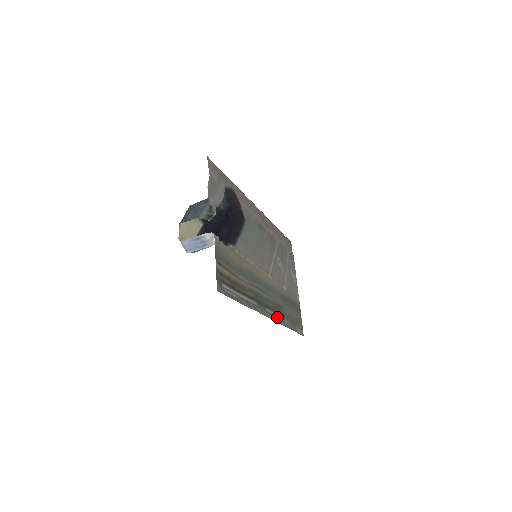
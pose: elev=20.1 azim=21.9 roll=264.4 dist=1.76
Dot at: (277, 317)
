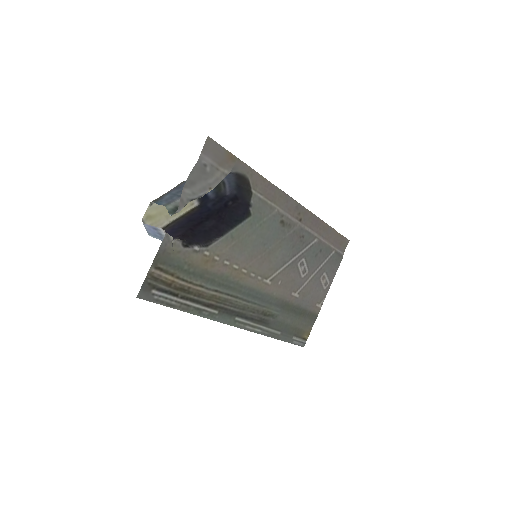
Dot at: (256, 326)
